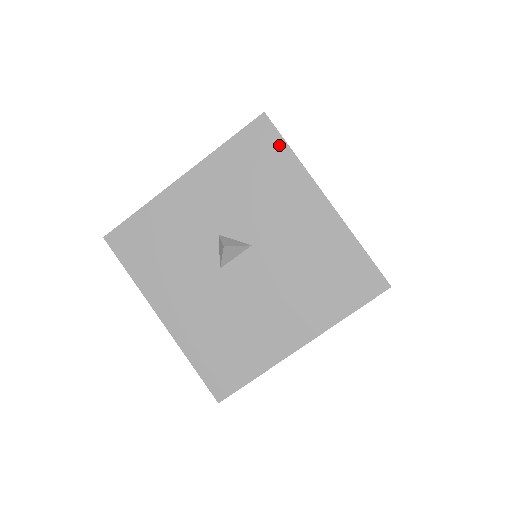
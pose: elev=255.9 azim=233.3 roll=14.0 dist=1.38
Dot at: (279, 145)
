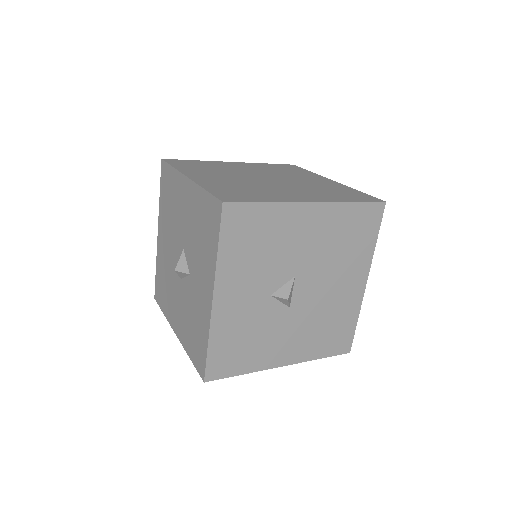
Dot at: (254, 209)
